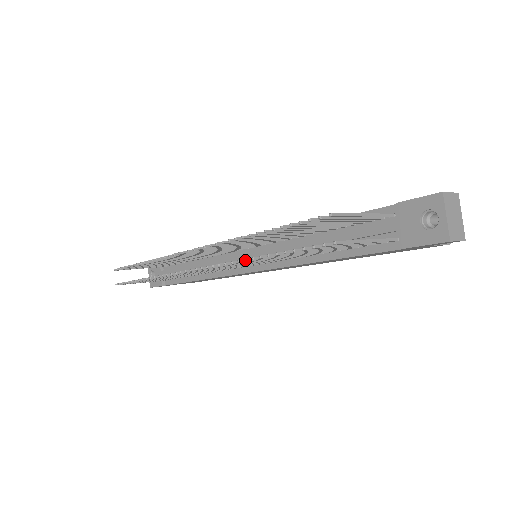
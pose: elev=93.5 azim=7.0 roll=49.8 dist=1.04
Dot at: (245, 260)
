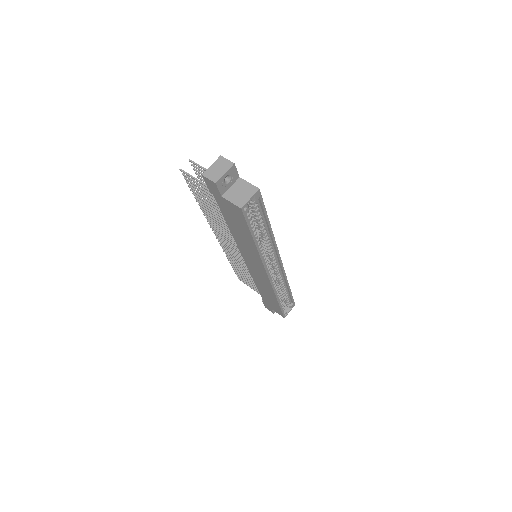
Dot at: (200, 207)
